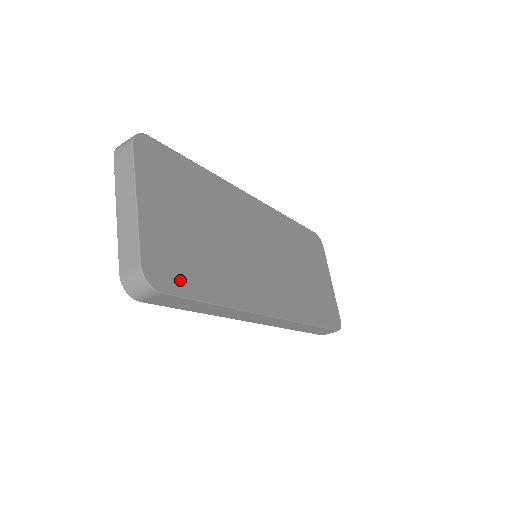
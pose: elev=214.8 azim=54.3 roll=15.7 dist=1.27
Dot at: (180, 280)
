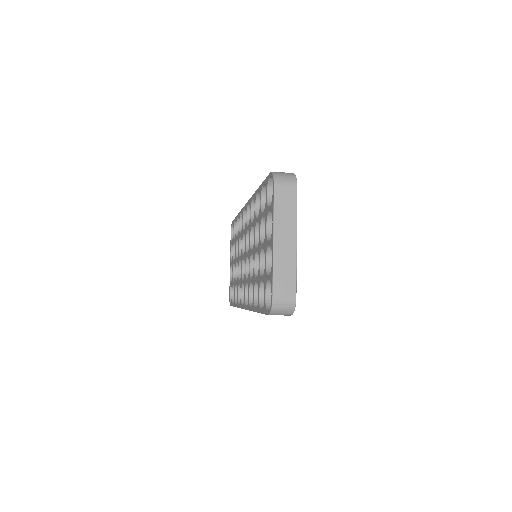
Dot at: occluded
